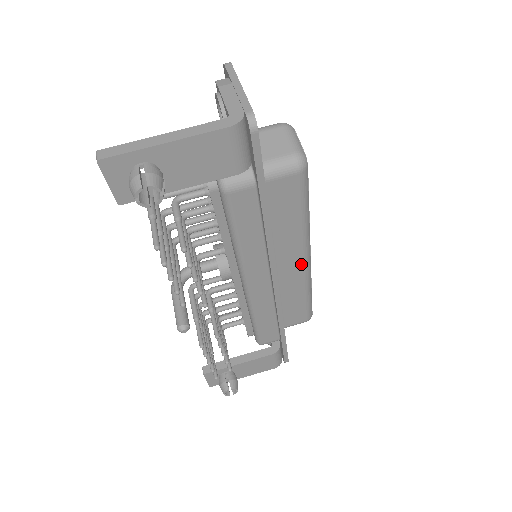
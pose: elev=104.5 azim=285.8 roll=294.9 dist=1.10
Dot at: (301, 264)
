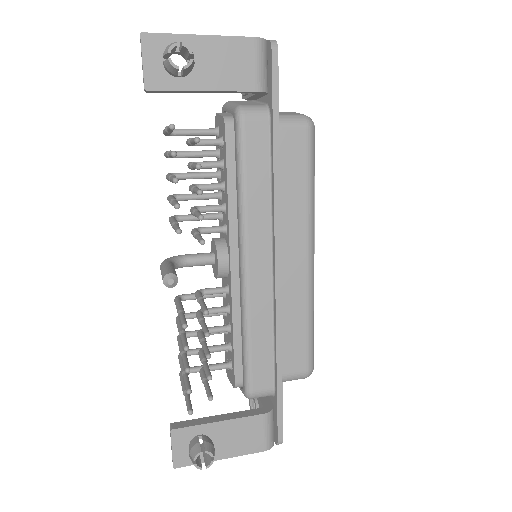
Dot at: (304, 261)
